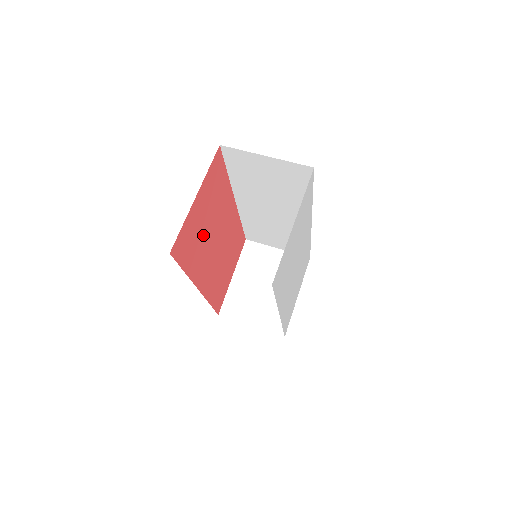
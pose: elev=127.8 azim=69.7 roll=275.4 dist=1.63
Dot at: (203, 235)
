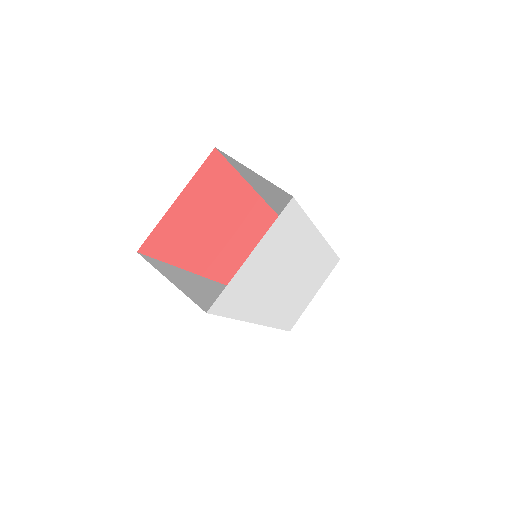
Dot at: (197, 229)
